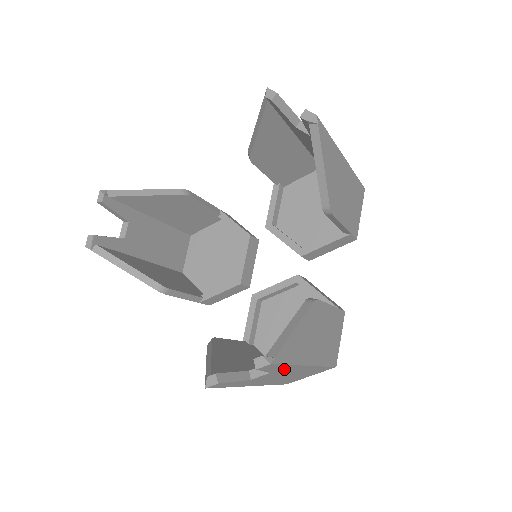
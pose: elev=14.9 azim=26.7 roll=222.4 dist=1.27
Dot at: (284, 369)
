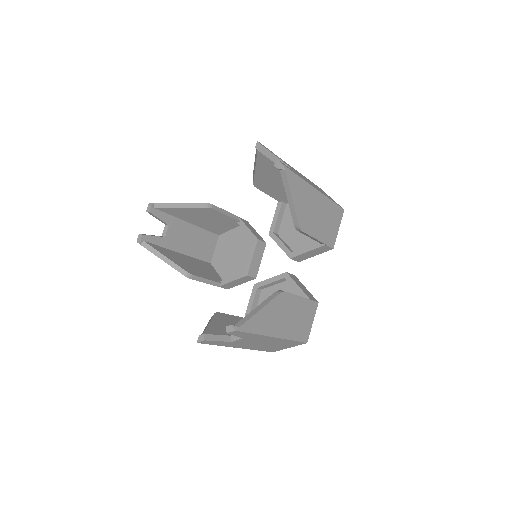
Dot at: (253, 337)
